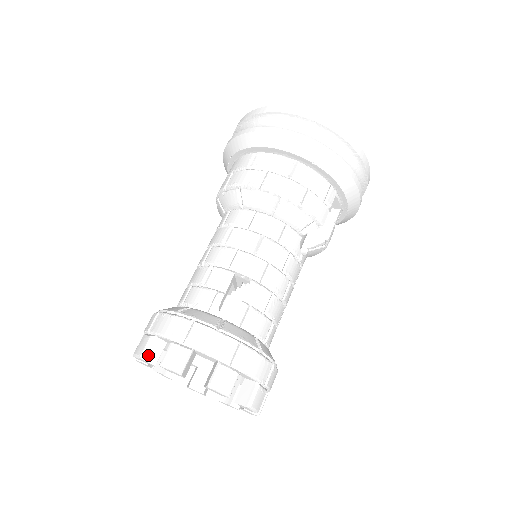
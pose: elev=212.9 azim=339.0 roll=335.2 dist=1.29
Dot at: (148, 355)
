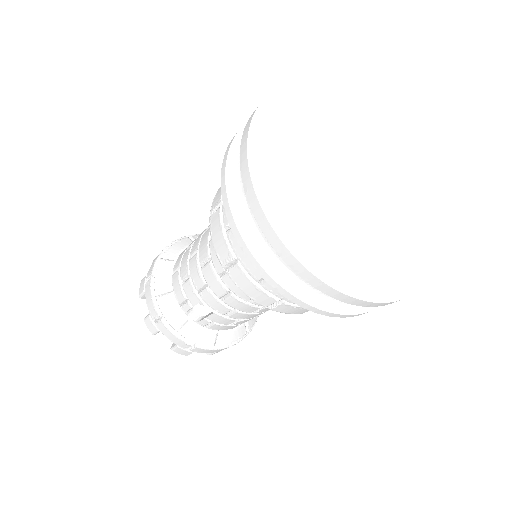
Dot at: (144, 297)
